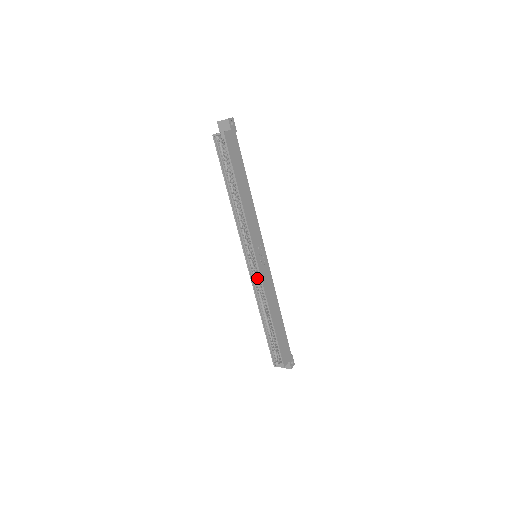
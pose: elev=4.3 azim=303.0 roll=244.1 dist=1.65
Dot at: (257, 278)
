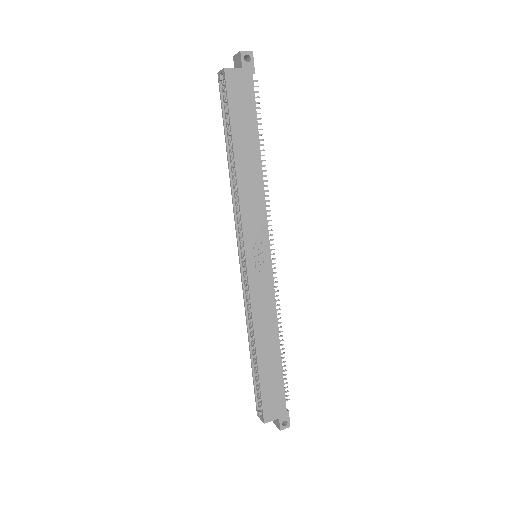
Dot at: occluded
